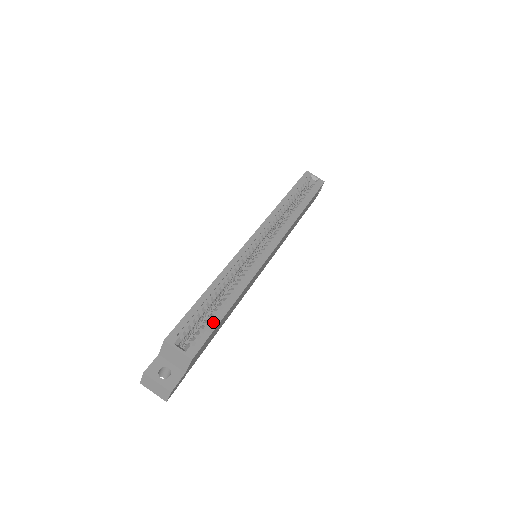
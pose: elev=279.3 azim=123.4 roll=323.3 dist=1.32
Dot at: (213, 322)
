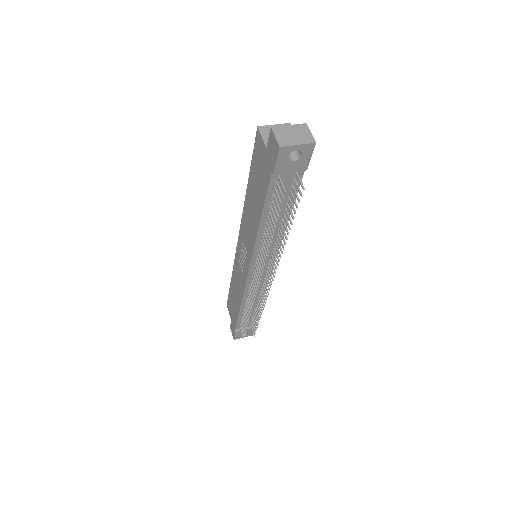
Dot at: occluded
